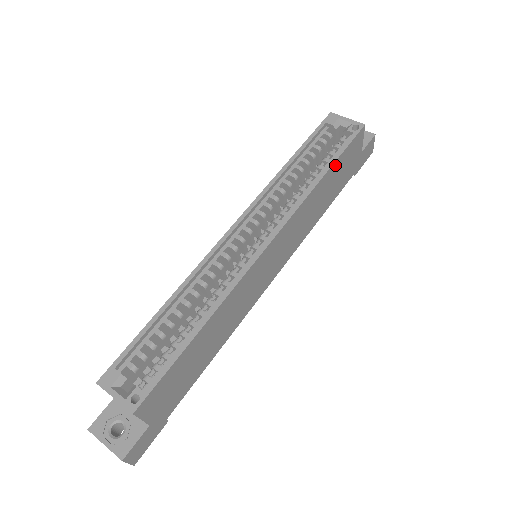
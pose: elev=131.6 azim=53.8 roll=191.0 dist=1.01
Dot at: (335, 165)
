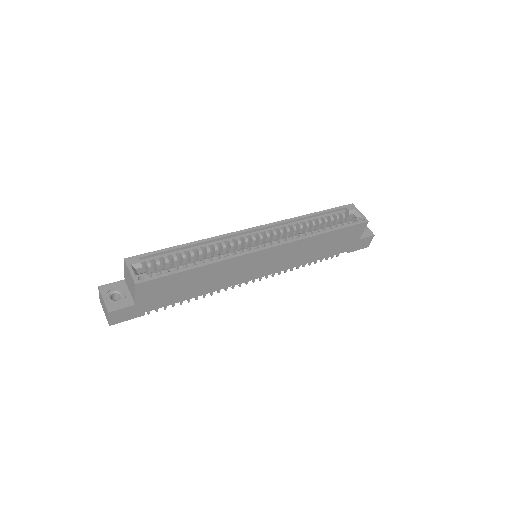
Dot at: (336, 232)
